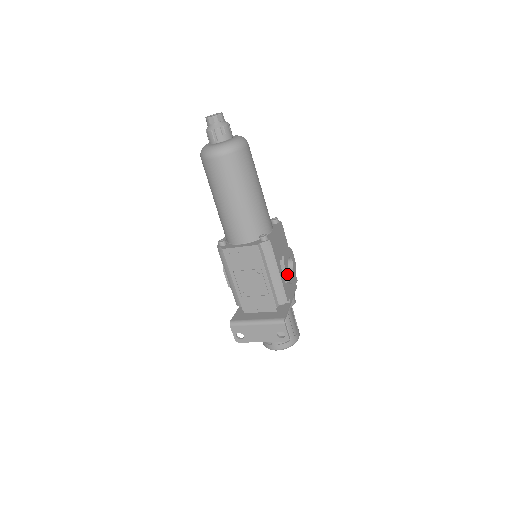
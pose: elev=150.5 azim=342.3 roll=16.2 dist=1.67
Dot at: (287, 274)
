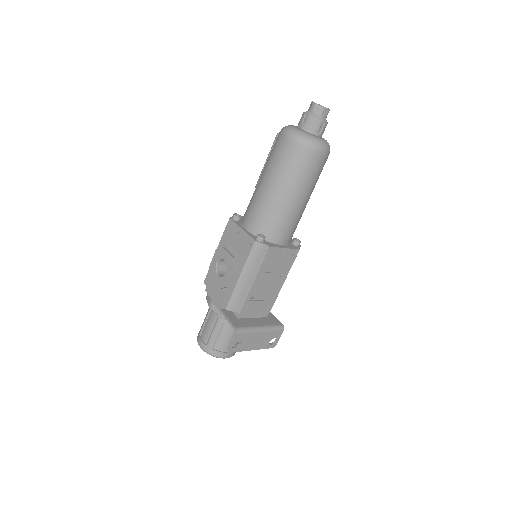
Dot at: occluded
